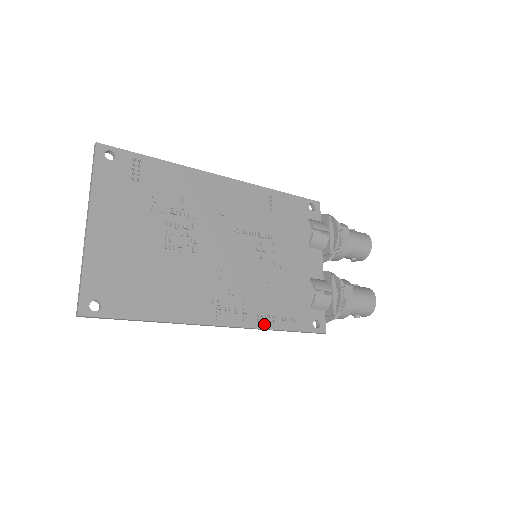
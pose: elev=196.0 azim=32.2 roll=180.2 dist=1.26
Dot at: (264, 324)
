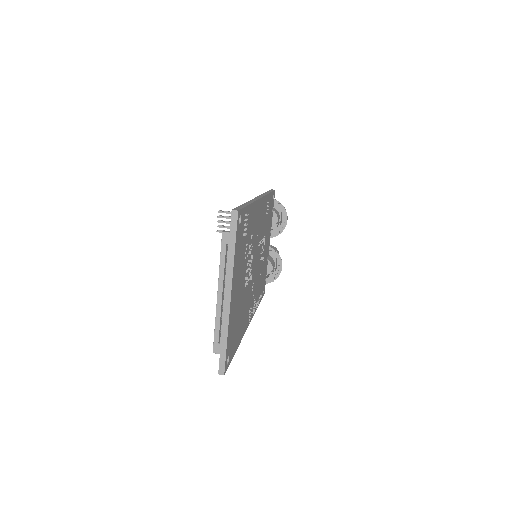
Dot at: occluded
